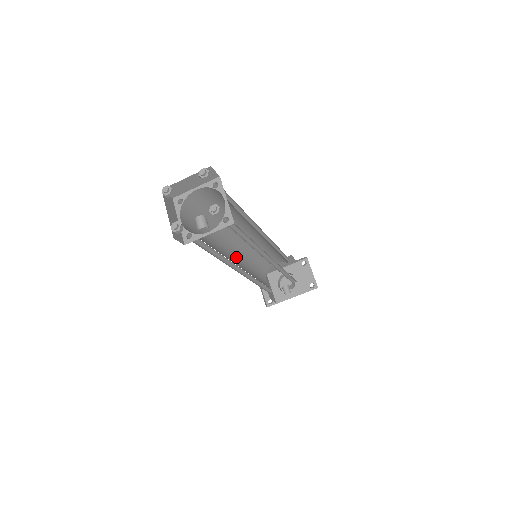
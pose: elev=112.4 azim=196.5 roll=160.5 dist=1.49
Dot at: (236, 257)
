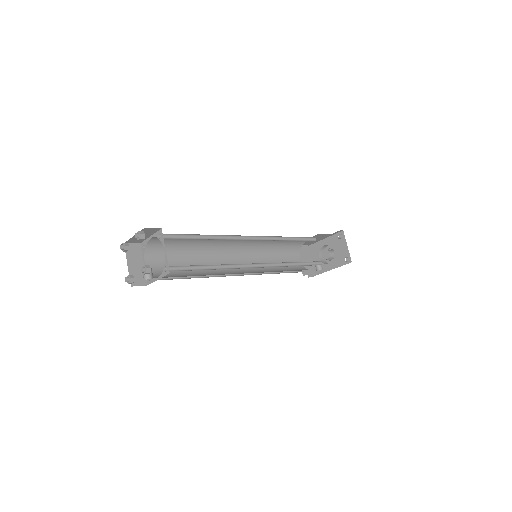
Dot at: (240, 257)
